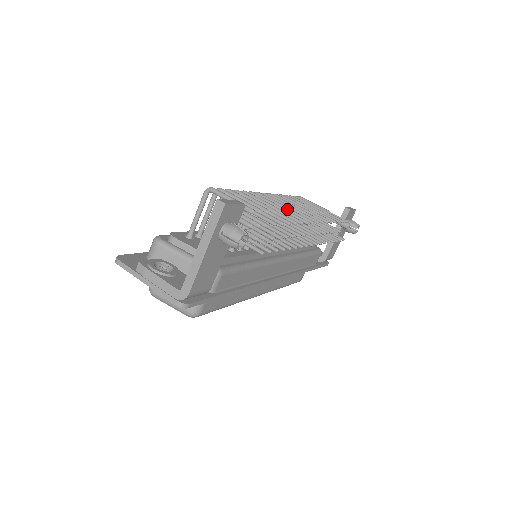
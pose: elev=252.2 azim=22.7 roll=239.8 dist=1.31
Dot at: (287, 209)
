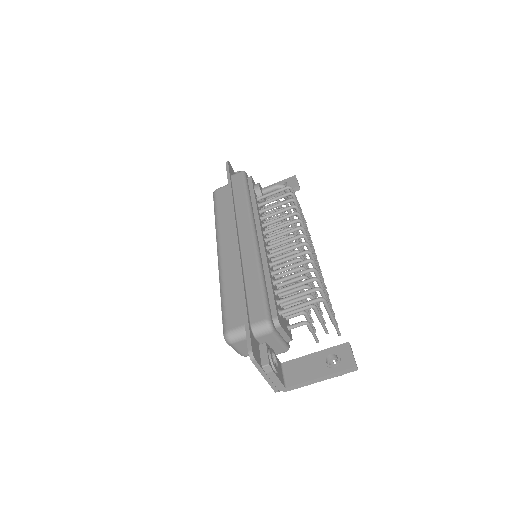
Dot at: occluded
